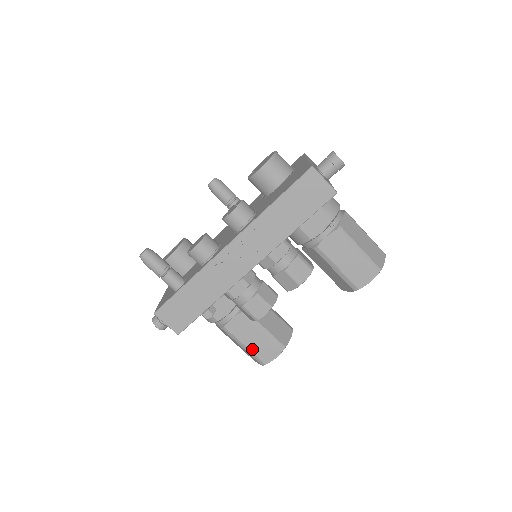
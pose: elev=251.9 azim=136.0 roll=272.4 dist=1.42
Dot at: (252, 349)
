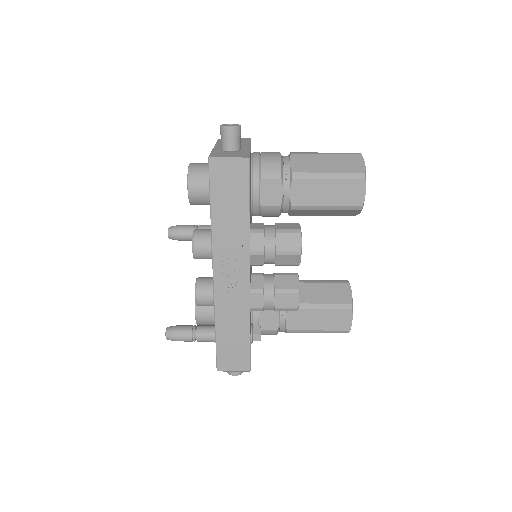
Dot at: (326, 328)
